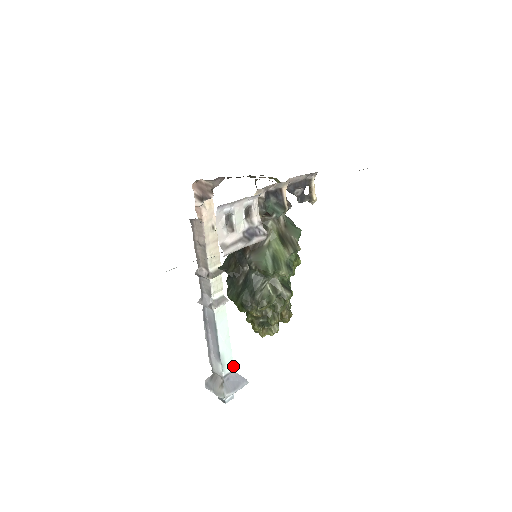
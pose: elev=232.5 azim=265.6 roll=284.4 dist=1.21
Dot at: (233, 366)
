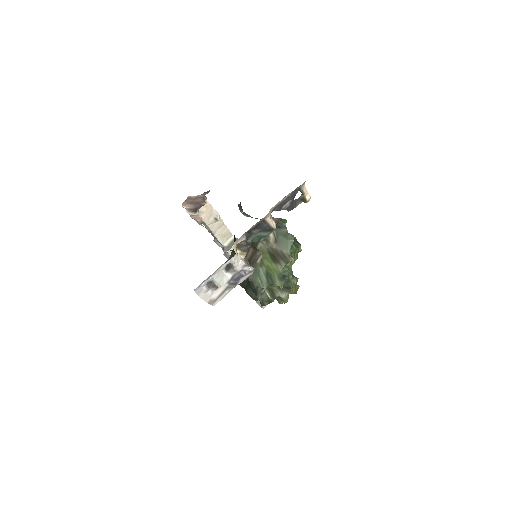
Dot at: occluded
